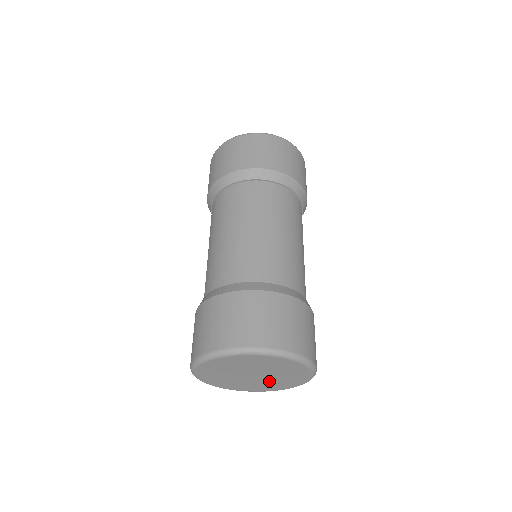
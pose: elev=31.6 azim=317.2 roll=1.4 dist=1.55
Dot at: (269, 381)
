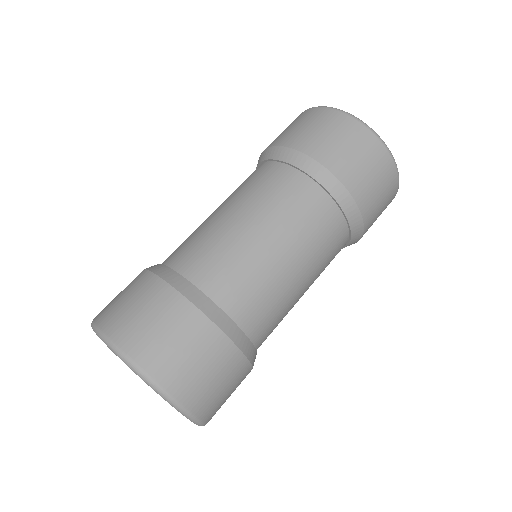
Dot at: occluded
